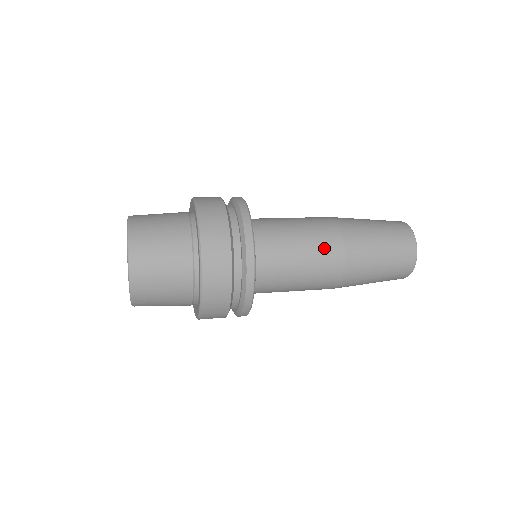
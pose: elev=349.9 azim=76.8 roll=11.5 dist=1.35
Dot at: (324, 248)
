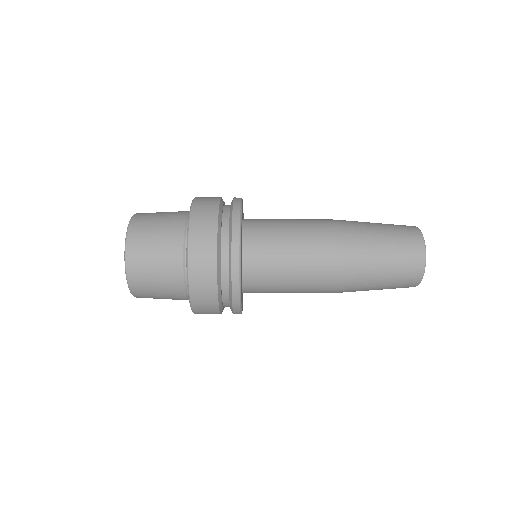
Dot at: occluded
